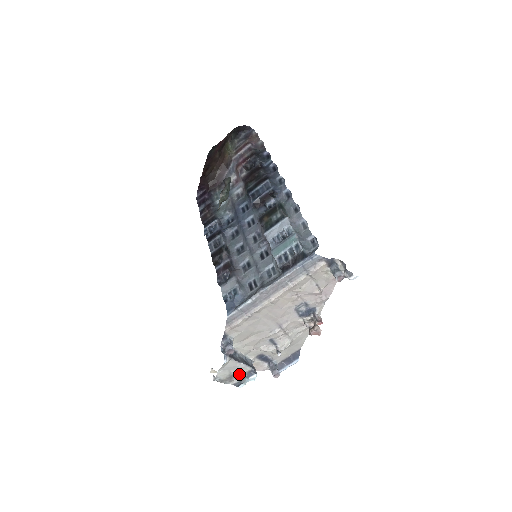
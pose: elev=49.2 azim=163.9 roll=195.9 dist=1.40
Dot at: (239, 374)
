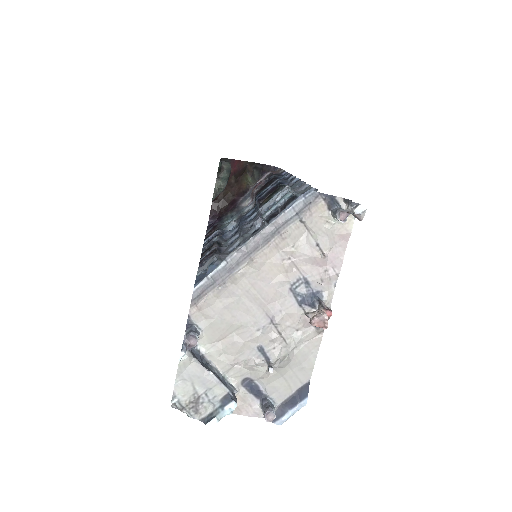
Dot at: (209, 398)
